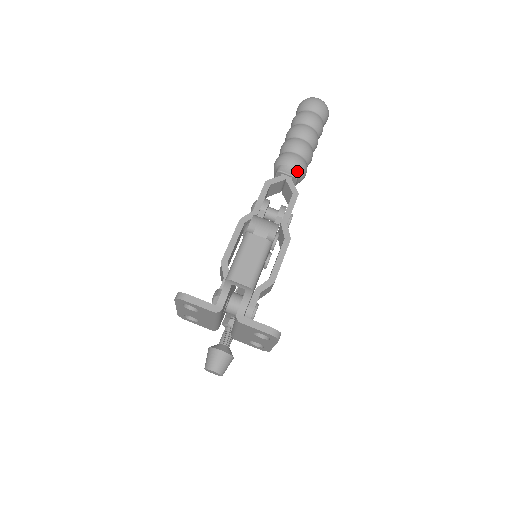
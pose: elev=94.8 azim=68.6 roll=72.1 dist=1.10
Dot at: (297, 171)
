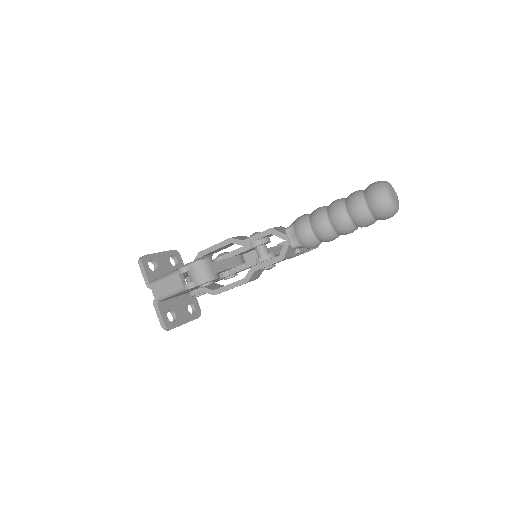
Dot at: (299, 243)
